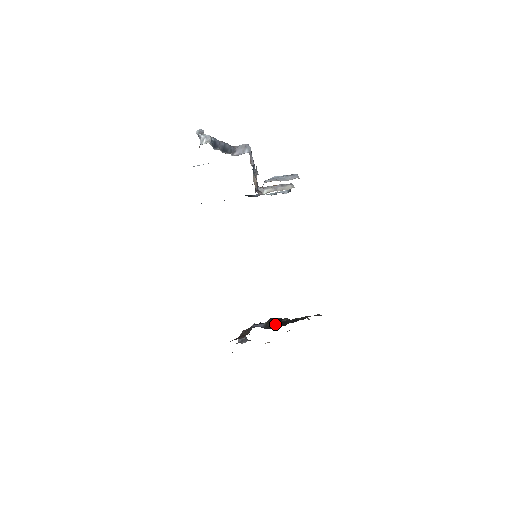
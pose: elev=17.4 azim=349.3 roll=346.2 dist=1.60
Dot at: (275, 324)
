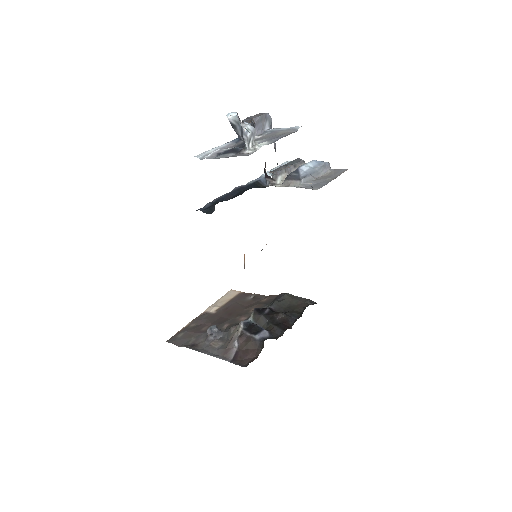
Dot at: (277, 327)
